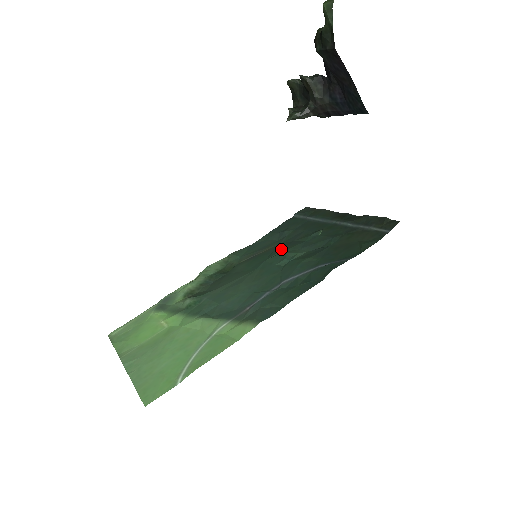
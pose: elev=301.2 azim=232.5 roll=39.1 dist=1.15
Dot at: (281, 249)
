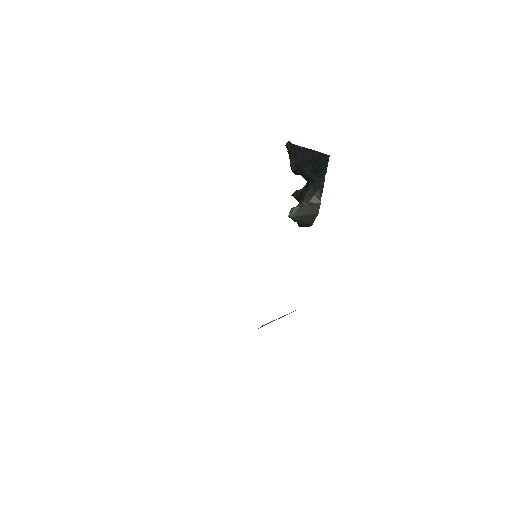
Dot at: occluded
